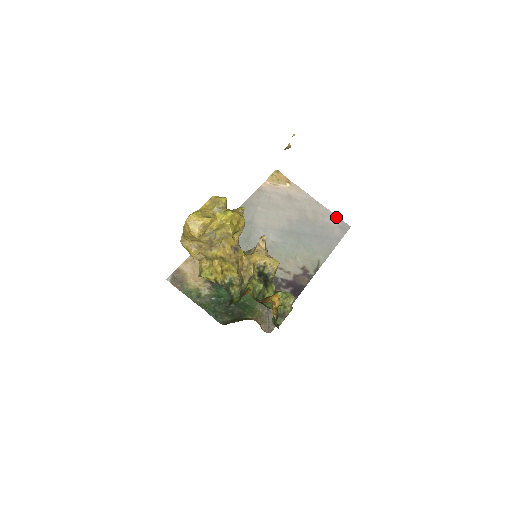
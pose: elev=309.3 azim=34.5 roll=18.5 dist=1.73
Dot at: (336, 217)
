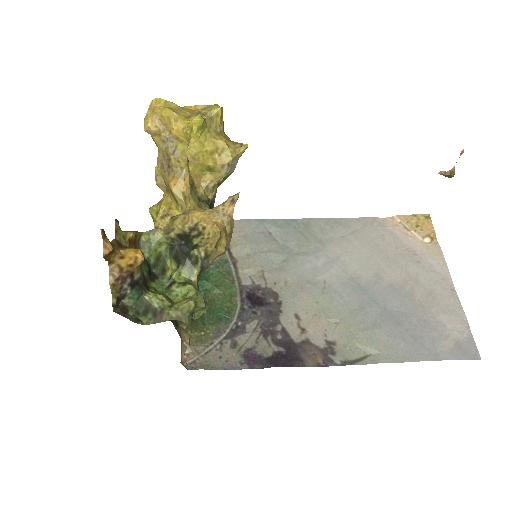
Dot at: (466, 327)
